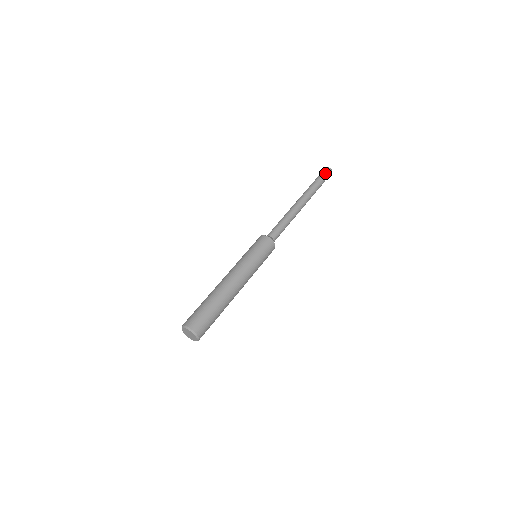
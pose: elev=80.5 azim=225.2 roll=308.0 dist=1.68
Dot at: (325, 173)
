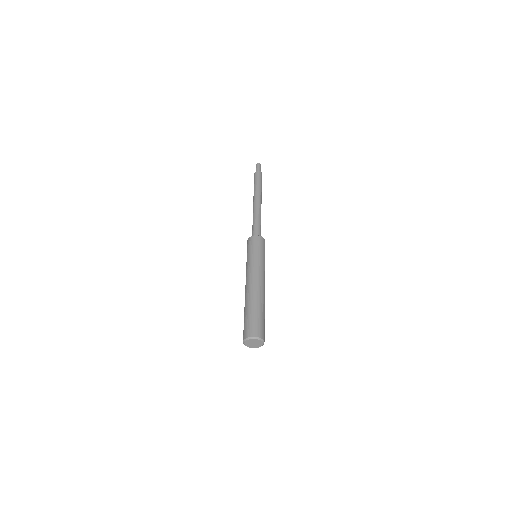
Dot at: (258, 168)
